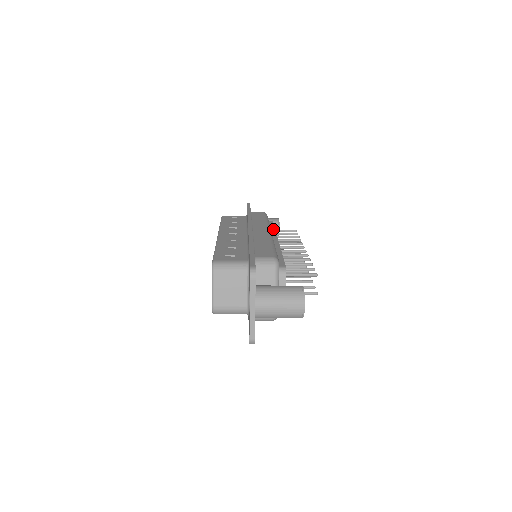
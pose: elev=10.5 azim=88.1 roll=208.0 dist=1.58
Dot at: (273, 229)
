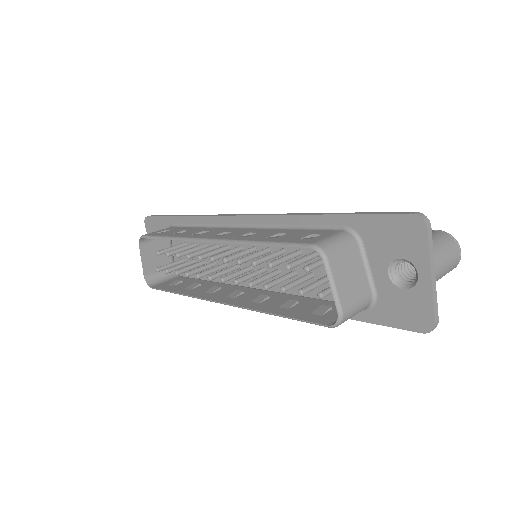
Dot at: occluded
